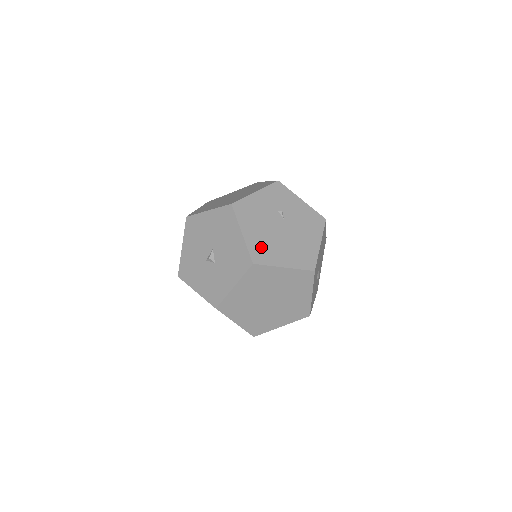
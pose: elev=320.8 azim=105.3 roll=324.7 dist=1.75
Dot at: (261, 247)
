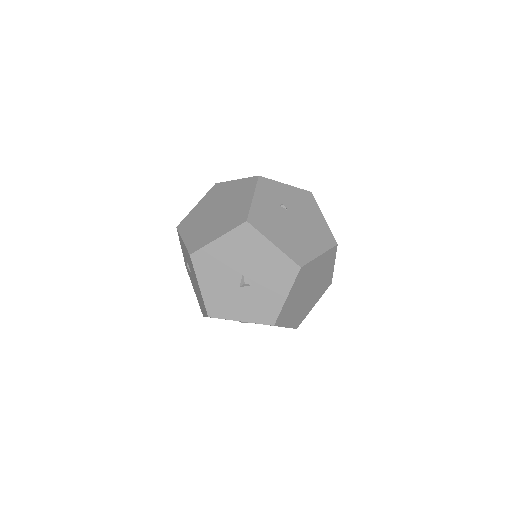
Dot at: (294, 248)
